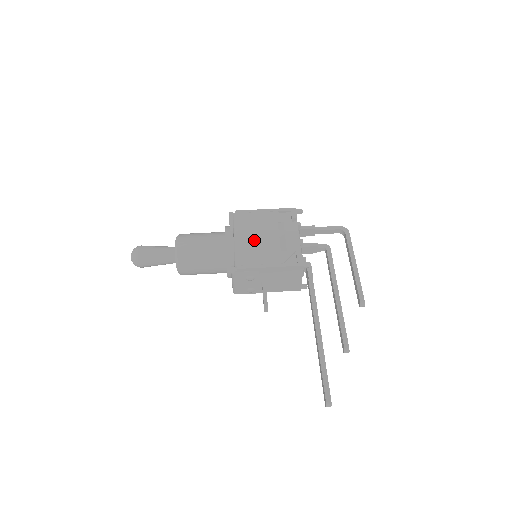
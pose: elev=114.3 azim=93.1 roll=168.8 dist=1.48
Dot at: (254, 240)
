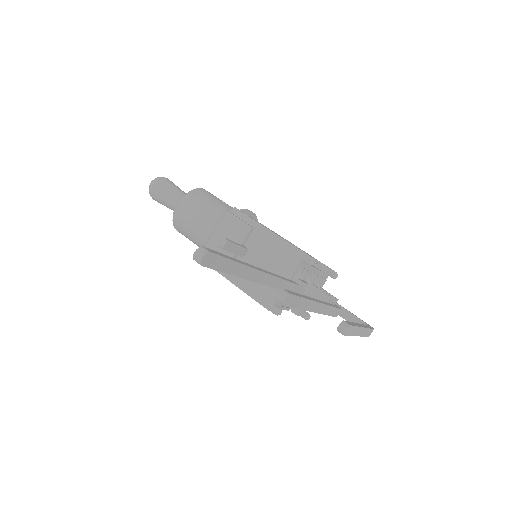
Dot at: occluded
